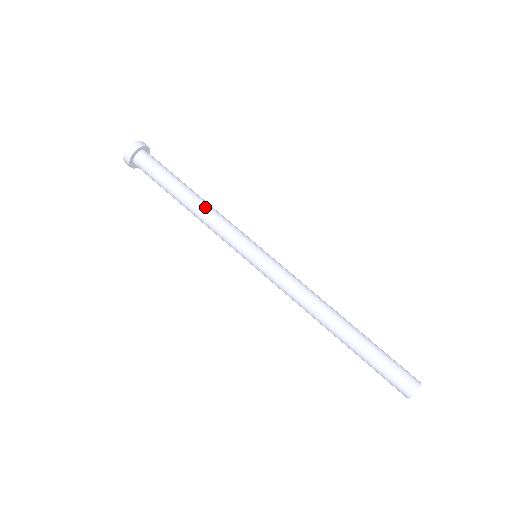
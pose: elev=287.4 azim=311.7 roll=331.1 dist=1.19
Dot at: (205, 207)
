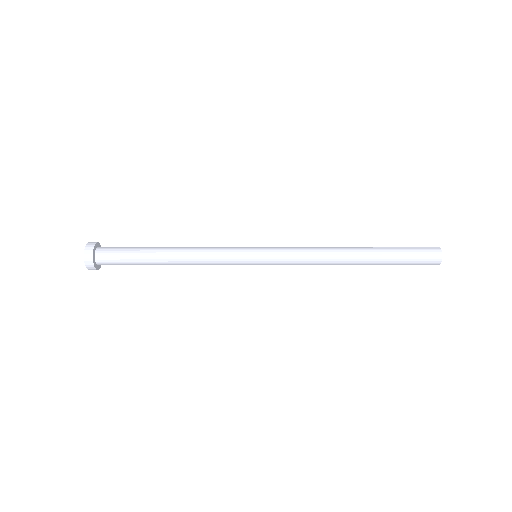
Dot at: (188, 249)
